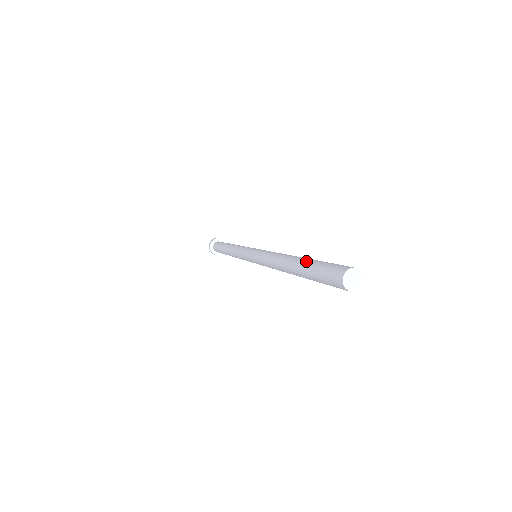
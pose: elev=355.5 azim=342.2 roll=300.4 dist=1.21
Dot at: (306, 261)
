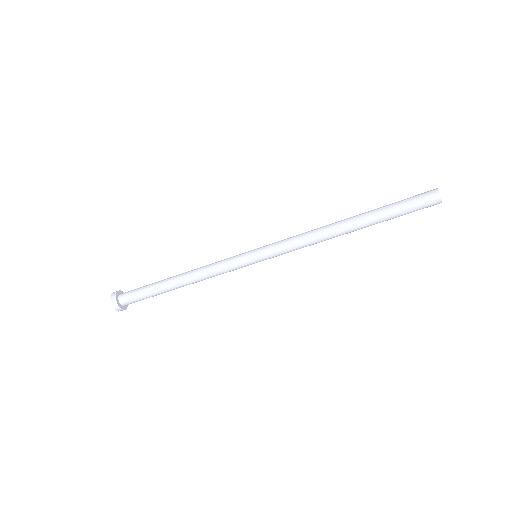
Dot at: (376, 209)
